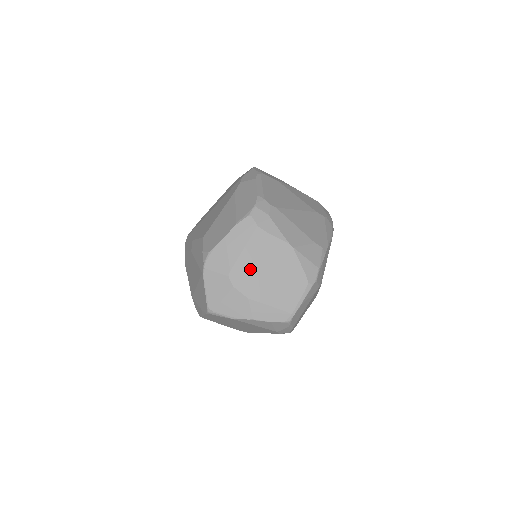
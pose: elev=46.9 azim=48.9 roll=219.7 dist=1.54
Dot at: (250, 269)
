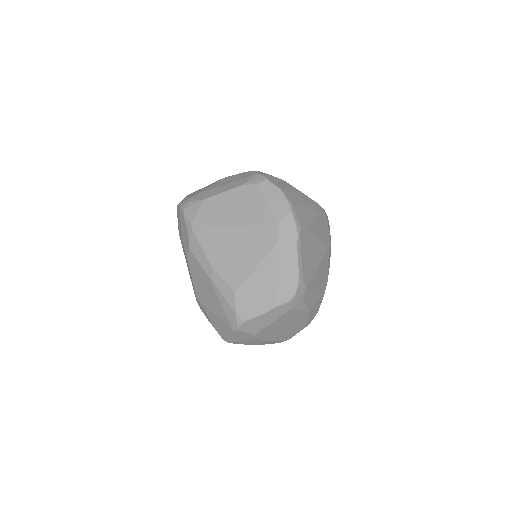
Dot at: (273, 329)
